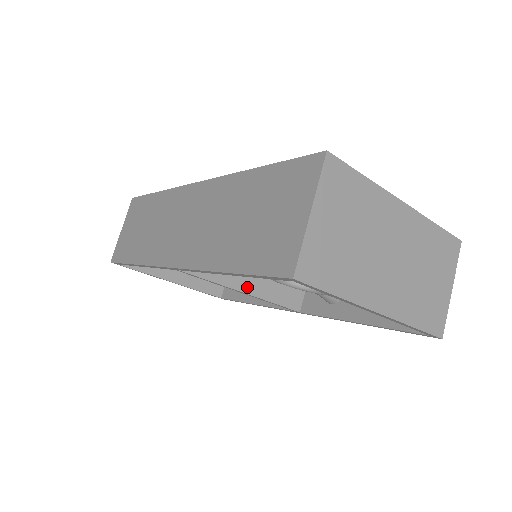
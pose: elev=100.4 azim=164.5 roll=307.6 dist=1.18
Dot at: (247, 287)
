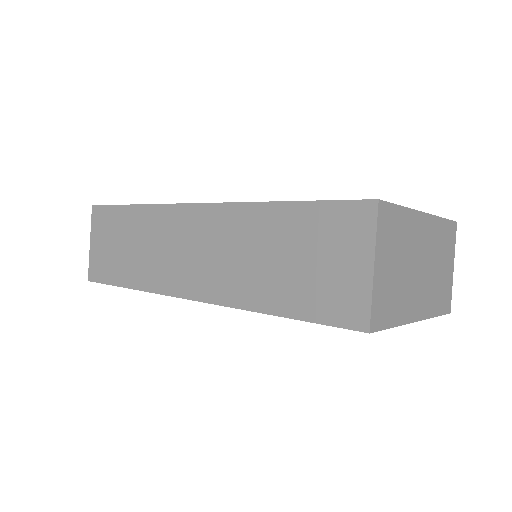
Dot at: occluded
